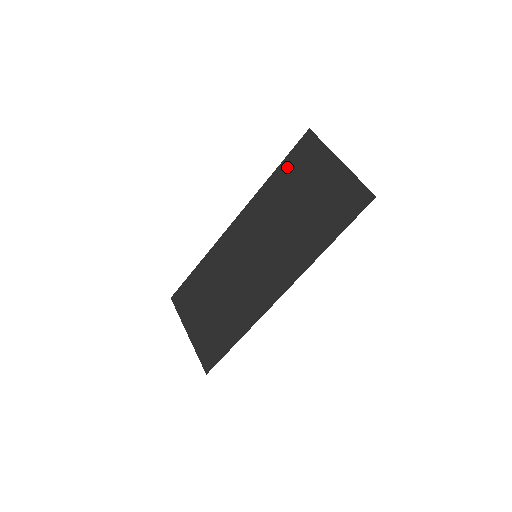
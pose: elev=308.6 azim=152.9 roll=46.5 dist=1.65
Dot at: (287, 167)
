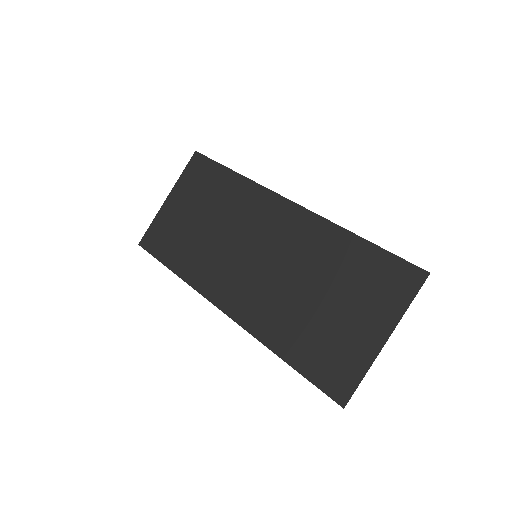
Dot at: (369, 257)
